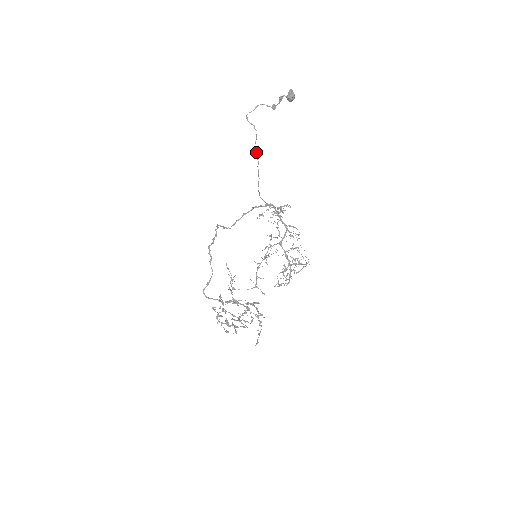
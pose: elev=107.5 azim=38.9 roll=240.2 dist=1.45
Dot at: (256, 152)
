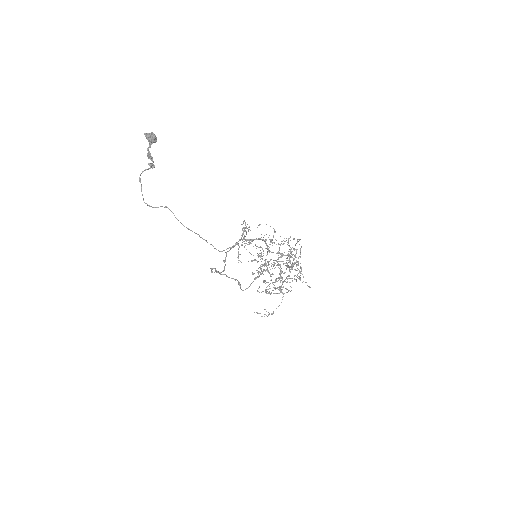
Dot at: occluded
